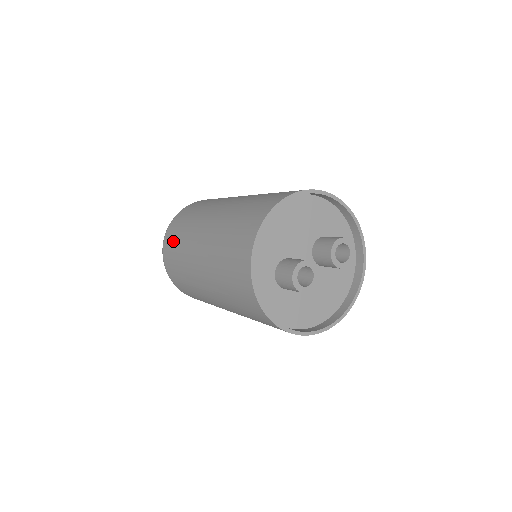
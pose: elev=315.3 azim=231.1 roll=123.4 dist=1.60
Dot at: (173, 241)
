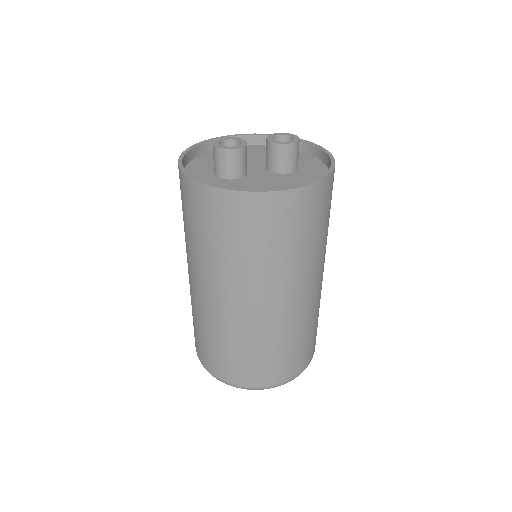
Dot at: occluded
